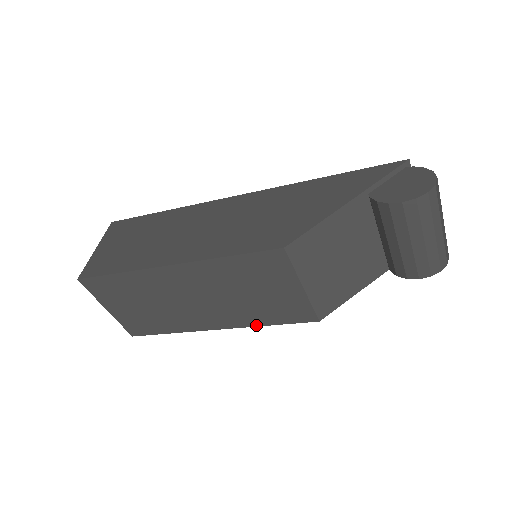
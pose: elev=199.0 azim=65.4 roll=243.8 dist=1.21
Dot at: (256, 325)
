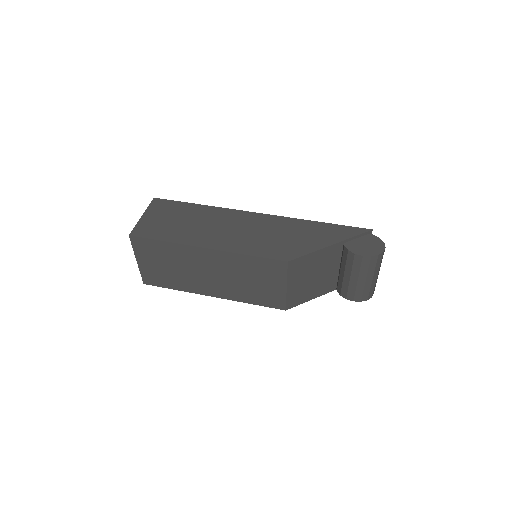
Dot at: (242, 301)
